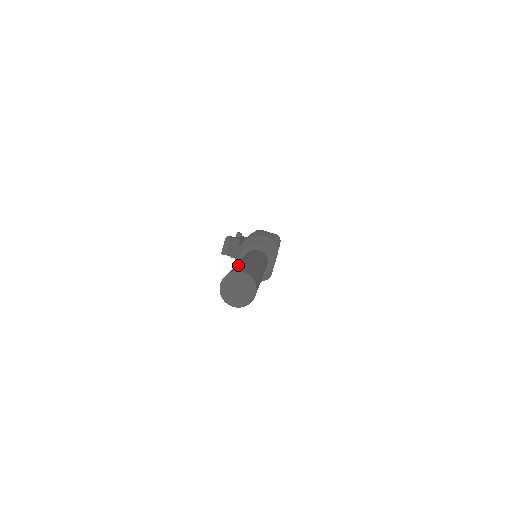
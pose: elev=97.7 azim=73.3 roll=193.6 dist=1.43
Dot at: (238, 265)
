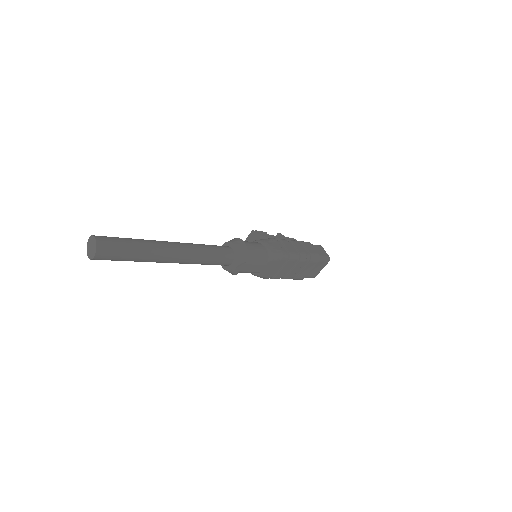
Dot at: (126, 238)
